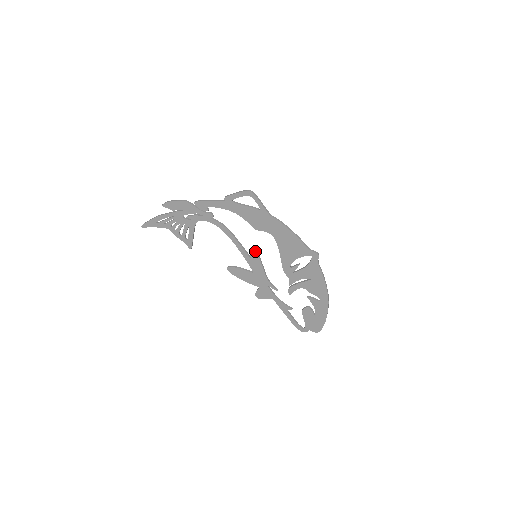
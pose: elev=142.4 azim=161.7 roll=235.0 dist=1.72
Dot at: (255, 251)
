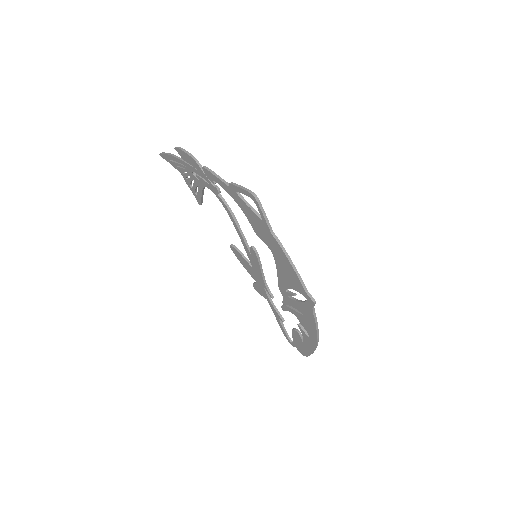
Dot at: (255, 252)
